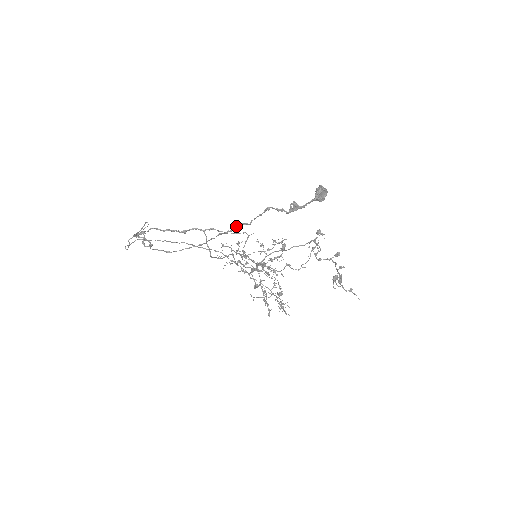
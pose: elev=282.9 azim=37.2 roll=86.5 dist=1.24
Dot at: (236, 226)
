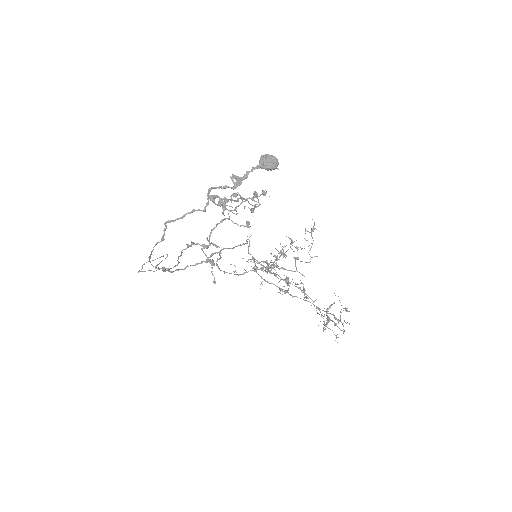
Dot at: (186, 213)
